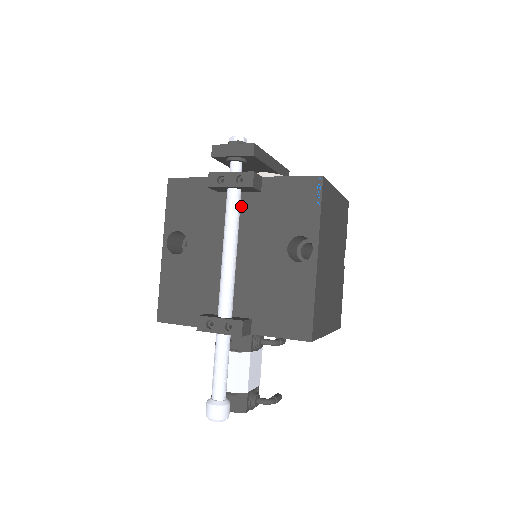
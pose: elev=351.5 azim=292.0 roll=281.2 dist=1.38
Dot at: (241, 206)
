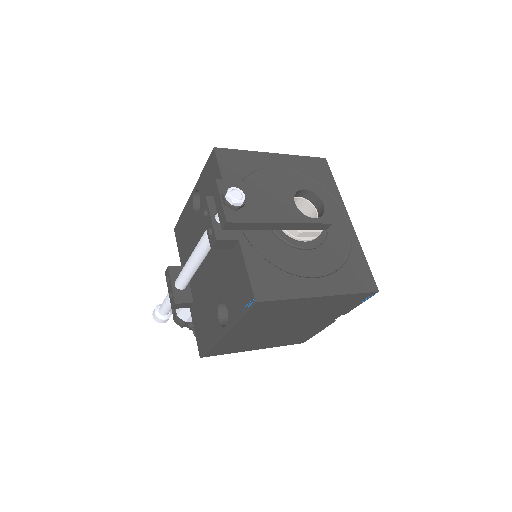
Dot at: occluded
